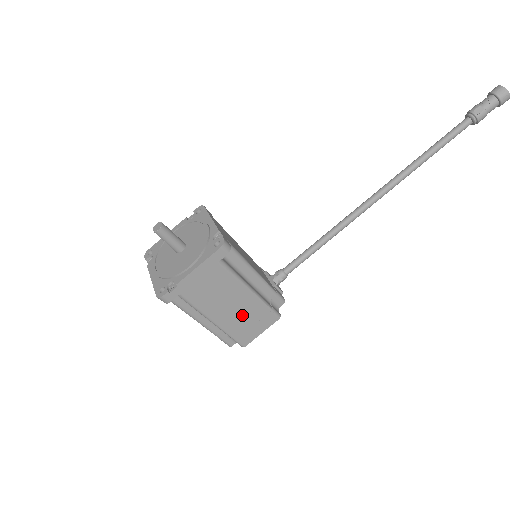
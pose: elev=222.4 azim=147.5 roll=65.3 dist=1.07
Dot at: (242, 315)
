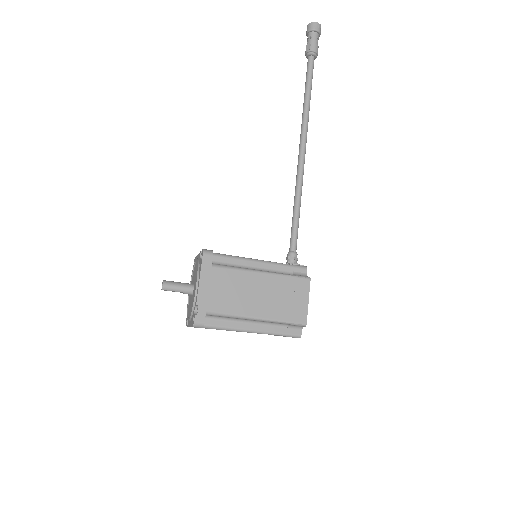
Dot at: (274, 297)
